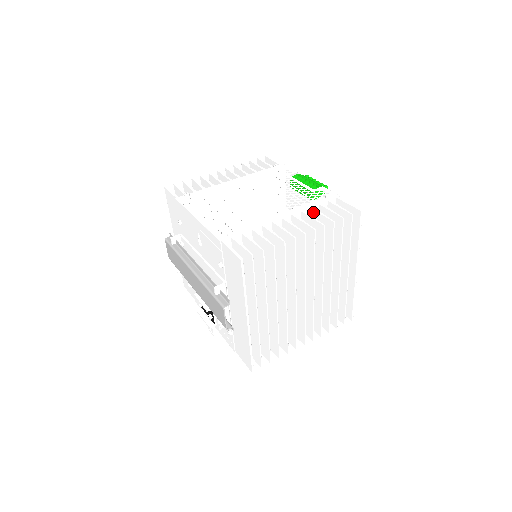
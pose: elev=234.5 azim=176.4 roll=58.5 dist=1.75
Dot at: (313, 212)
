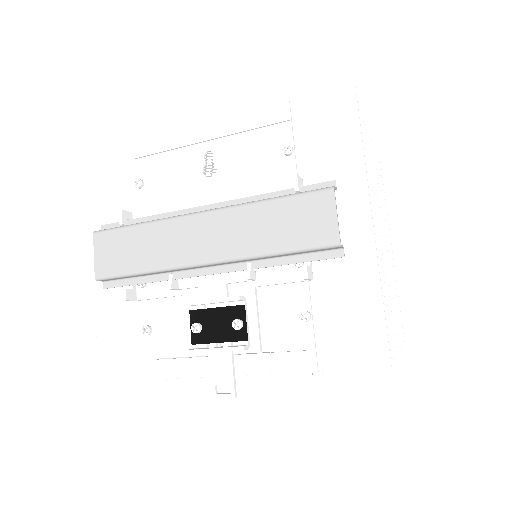
Dot at: occluded
